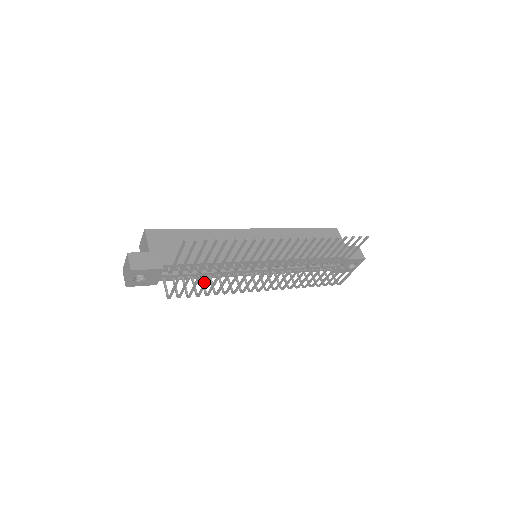
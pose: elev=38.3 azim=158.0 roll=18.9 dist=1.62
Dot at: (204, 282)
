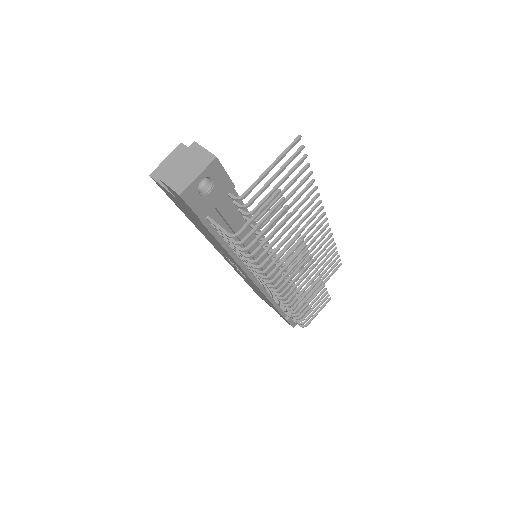
Dot at: (276, 226)
